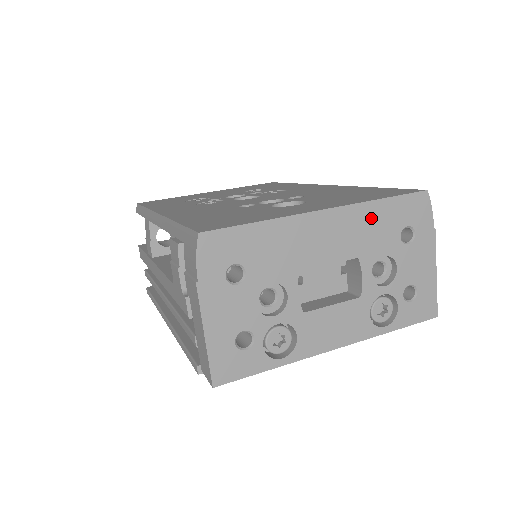
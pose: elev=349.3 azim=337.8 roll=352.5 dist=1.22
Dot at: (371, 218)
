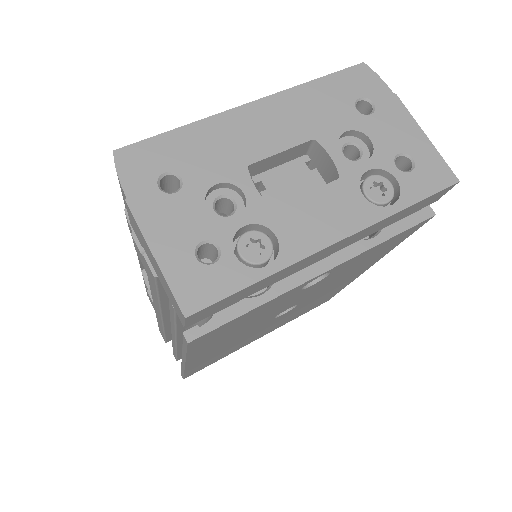
Dot at: (310, 99)
